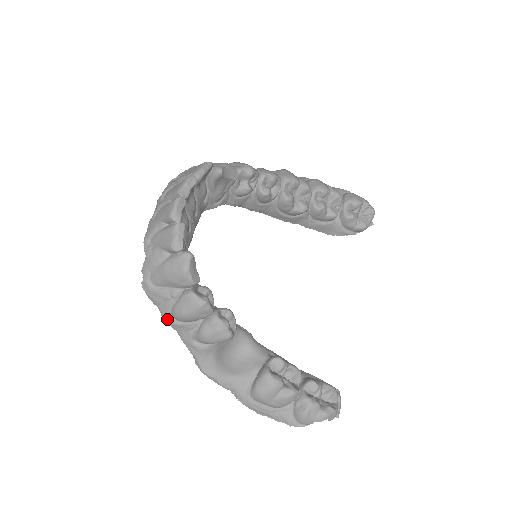
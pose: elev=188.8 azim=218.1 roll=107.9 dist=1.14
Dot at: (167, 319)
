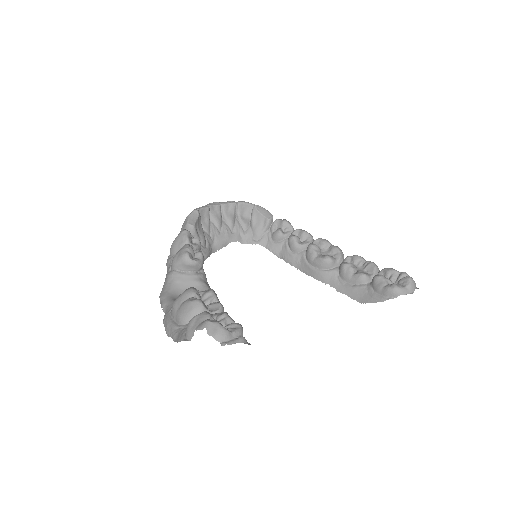
Dot at: (167, 259)
